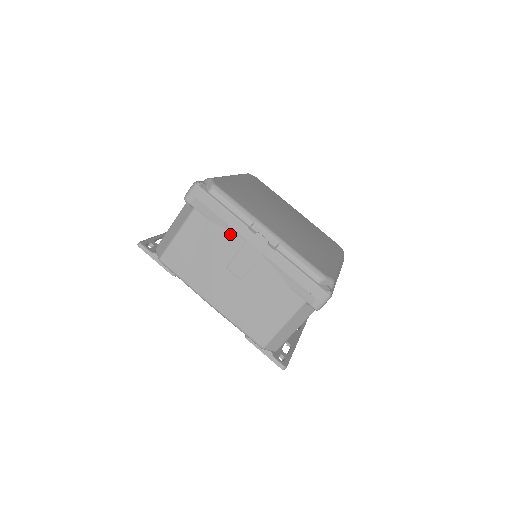
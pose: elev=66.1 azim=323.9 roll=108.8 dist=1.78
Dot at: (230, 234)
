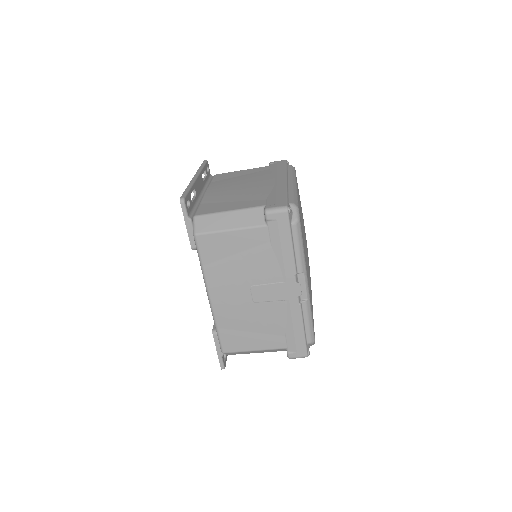
Dot at: (278, 267)
